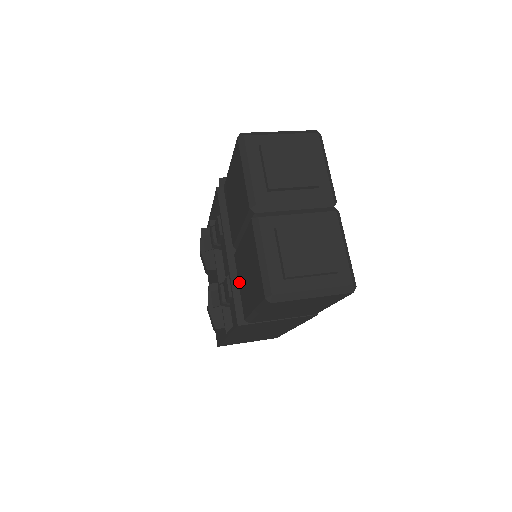
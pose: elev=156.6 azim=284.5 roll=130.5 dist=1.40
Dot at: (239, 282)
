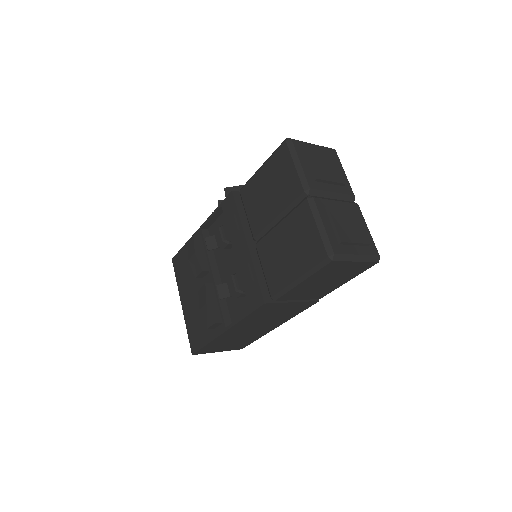
Dot at: (264, 266)
